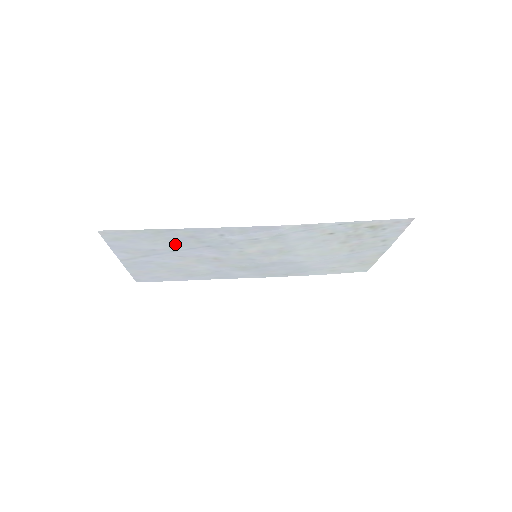
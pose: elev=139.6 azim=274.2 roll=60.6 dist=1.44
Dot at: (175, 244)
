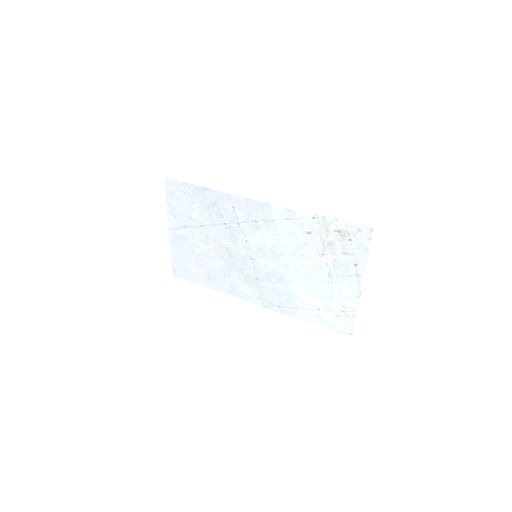
Dot at: (204, 213)
